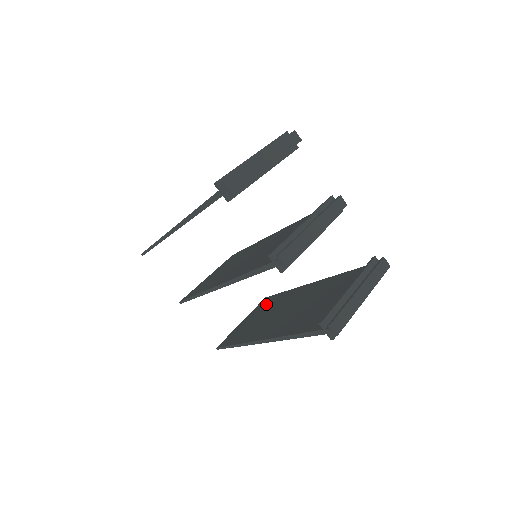
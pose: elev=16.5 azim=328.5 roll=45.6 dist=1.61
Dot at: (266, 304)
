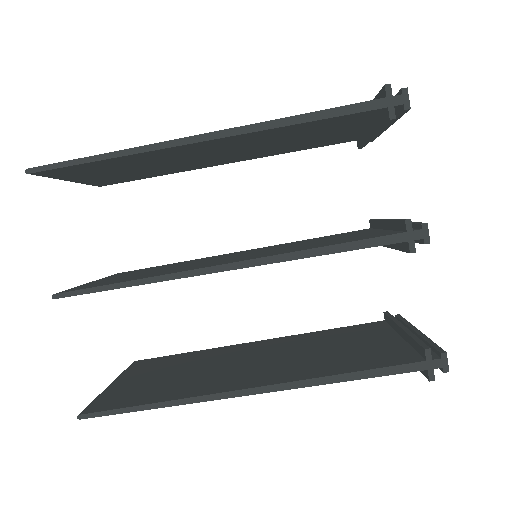
Dot at: (159, 363)
